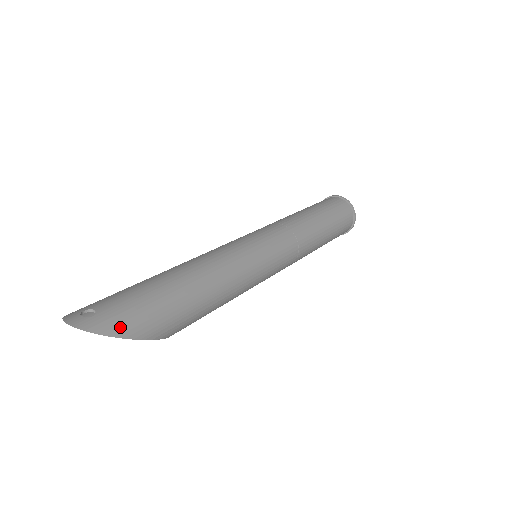
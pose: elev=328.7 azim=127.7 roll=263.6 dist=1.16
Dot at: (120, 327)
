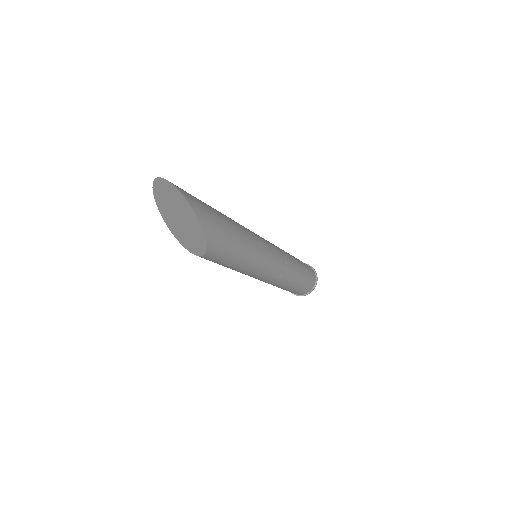
Dot at: (194, 203)
